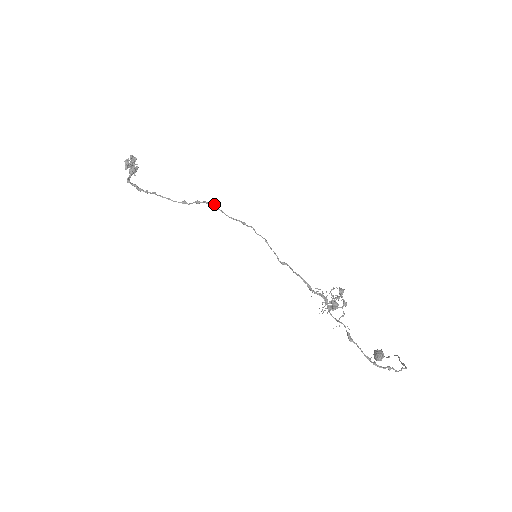
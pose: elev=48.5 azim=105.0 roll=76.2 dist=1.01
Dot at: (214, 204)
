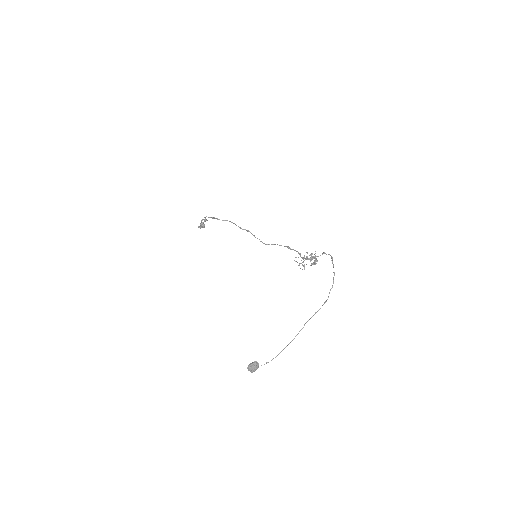
Dot at: (255, 237)
